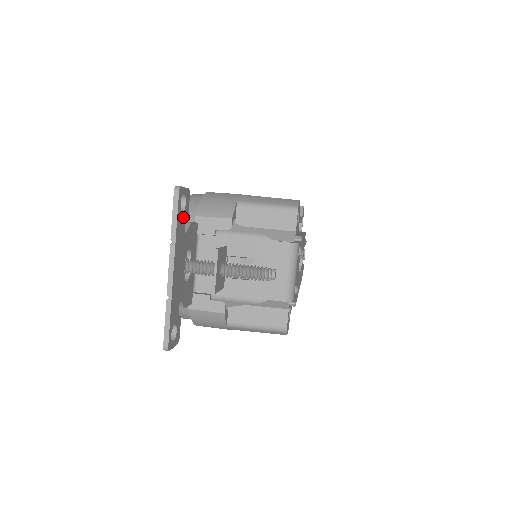
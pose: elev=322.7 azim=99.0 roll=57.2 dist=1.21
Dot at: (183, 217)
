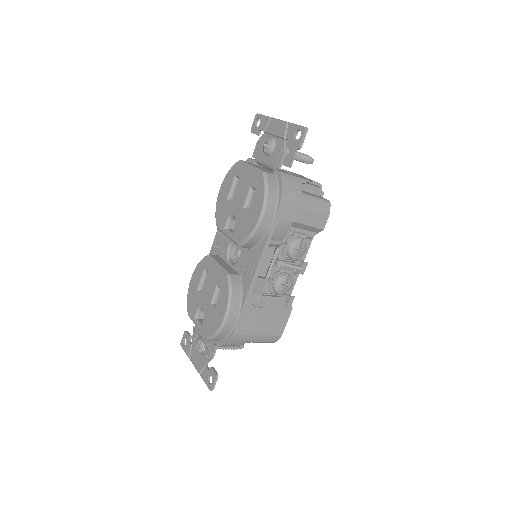
Dot at: occluded
